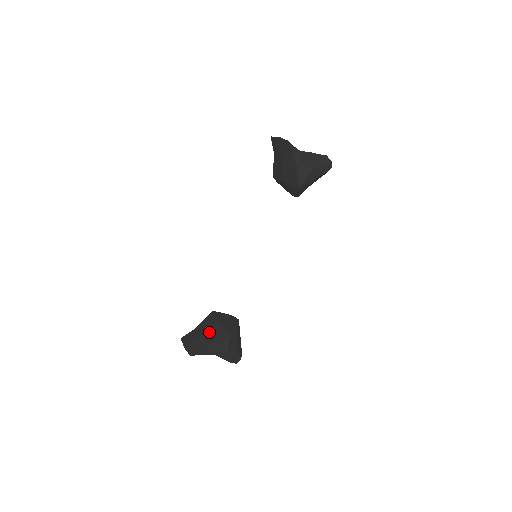
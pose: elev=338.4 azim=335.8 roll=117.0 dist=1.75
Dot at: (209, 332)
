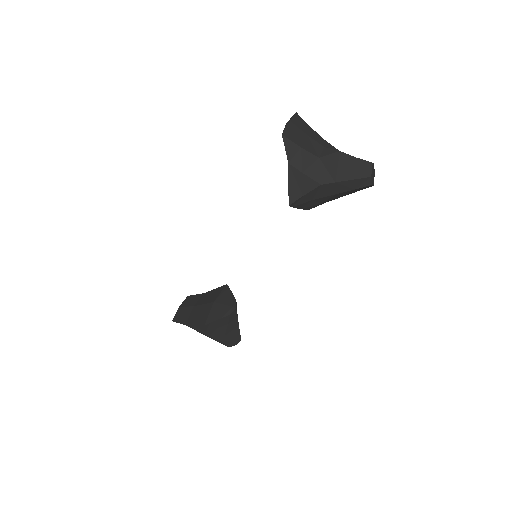
Dot at: (201, 307)
